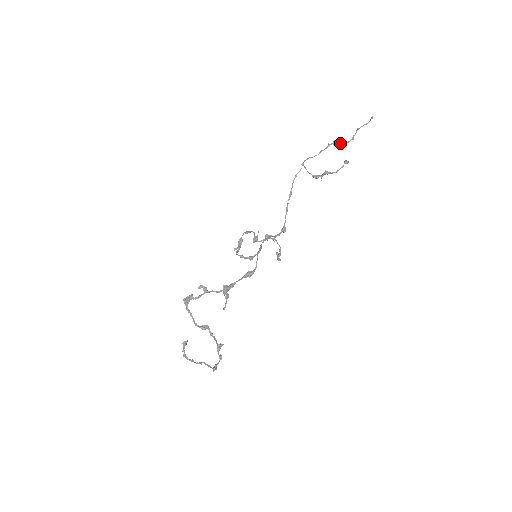
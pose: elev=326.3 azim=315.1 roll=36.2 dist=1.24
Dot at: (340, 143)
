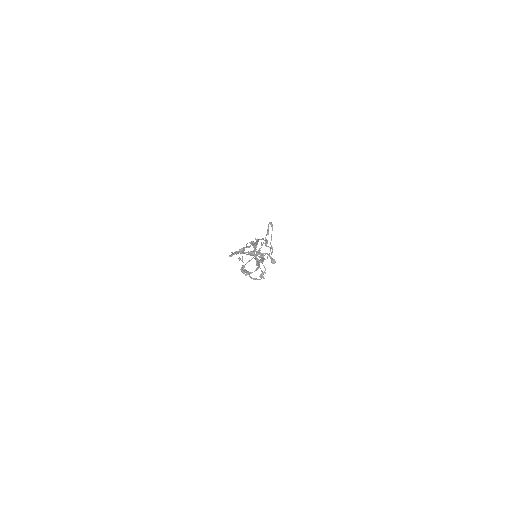
Dot at: occluded
